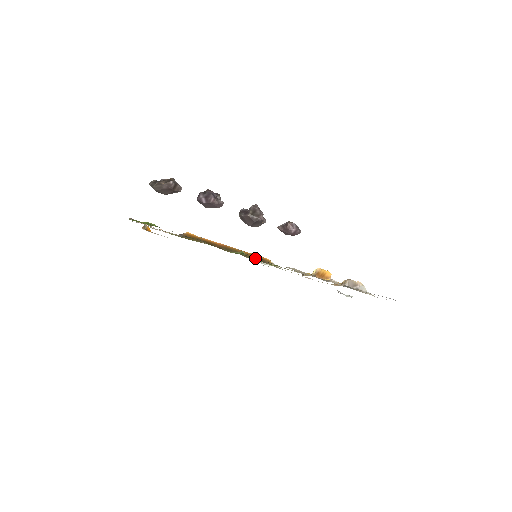
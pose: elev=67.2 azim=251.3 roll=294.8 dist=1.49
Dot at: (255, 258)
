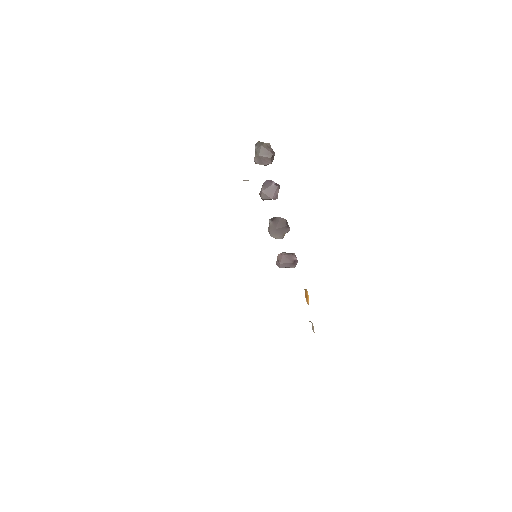
Dot at: occluded
